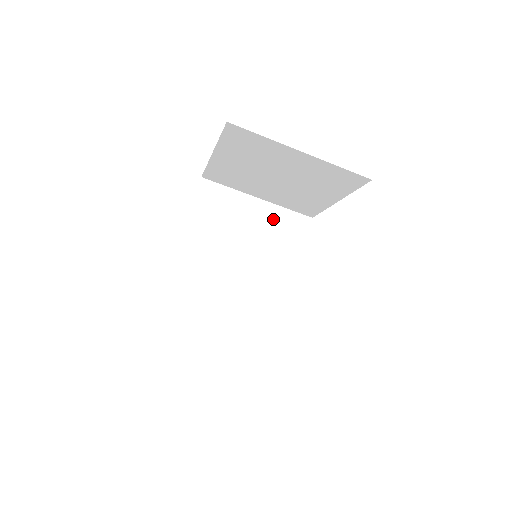
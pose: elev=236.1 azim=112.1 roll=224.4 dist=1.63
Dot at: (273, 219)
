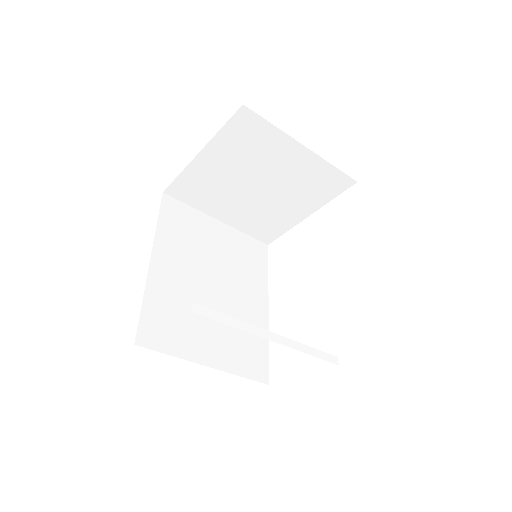
Dot at: (235, 242)
